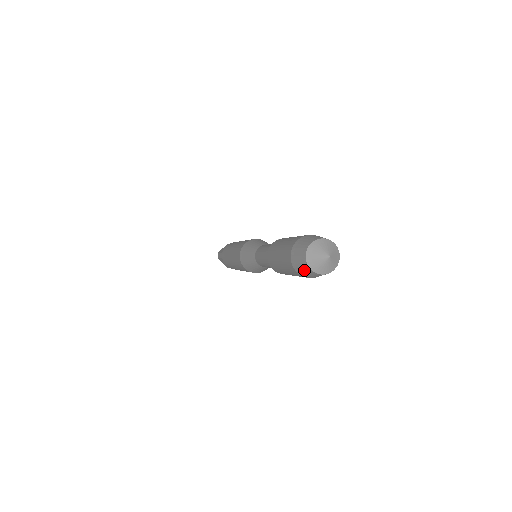
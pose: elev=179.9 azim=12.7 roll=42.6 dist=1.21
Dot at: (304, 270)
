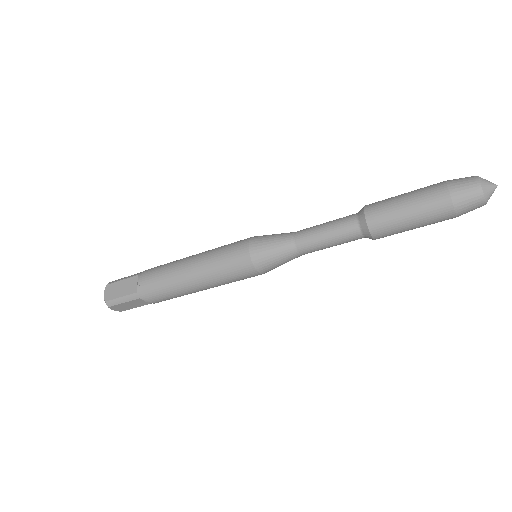
Dot at: (473, 209)
